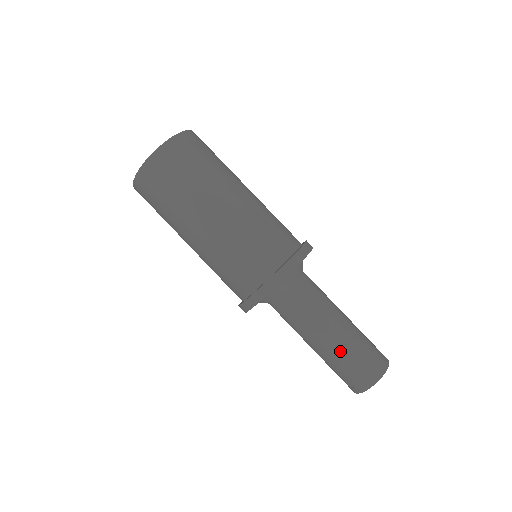
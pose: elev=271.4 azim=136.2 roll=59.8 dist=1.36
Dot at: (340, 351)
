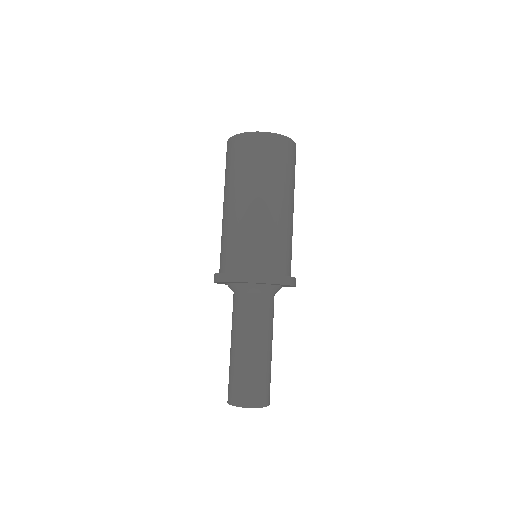
Dot at: (234, 363)
